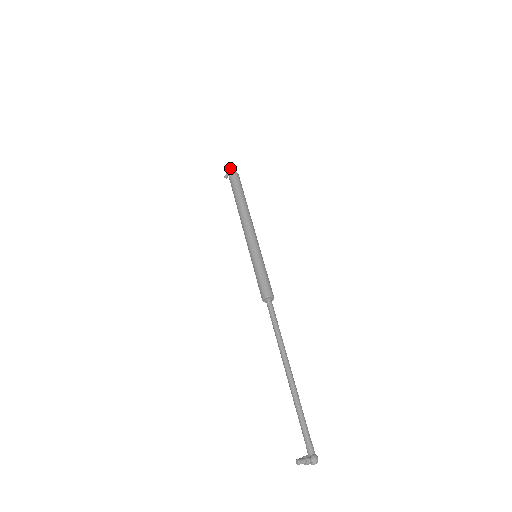
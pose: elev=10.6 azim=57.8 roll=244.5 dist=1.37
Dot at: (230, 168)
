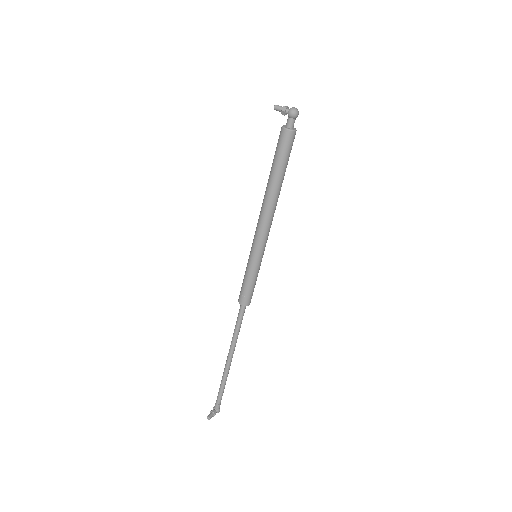
Dot at: (292, 117)
